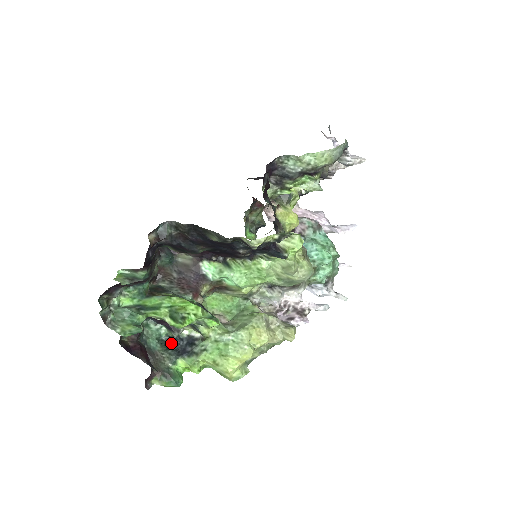
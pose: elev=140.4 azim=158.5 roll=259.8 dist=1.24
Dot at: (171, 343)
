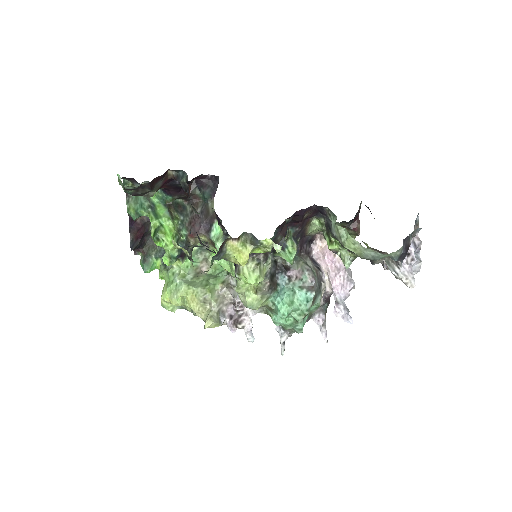
Dot at: occluded
